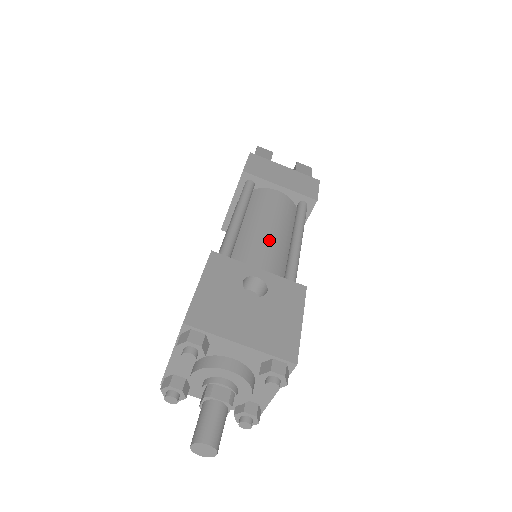
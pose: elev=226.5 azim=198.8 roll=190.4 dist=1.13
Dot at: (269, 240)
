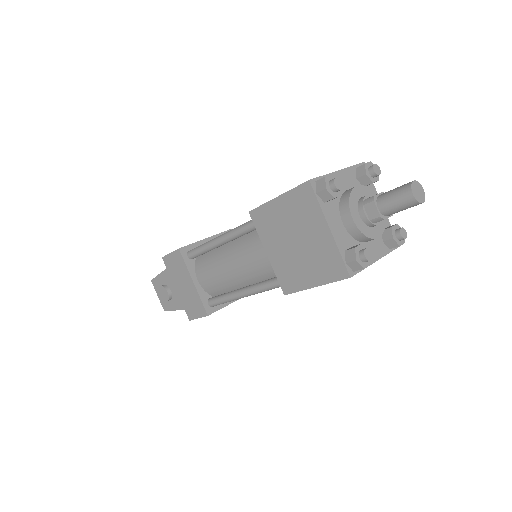
Dot at: occluded
